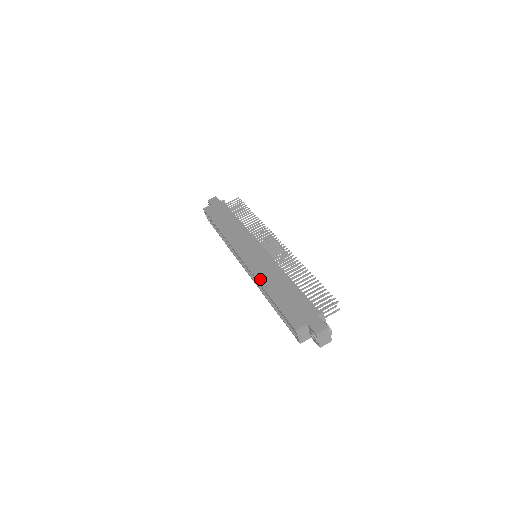
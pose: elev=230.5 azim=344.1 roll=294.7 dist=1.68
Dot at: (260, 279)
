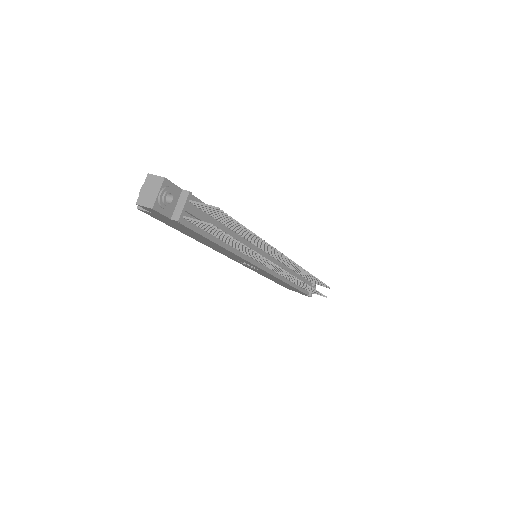
Dot at: occluded
